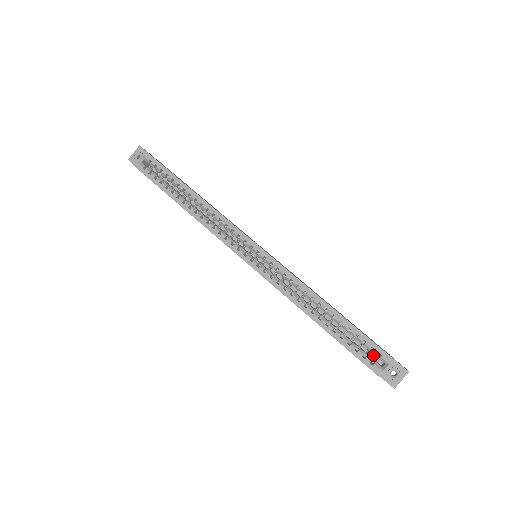
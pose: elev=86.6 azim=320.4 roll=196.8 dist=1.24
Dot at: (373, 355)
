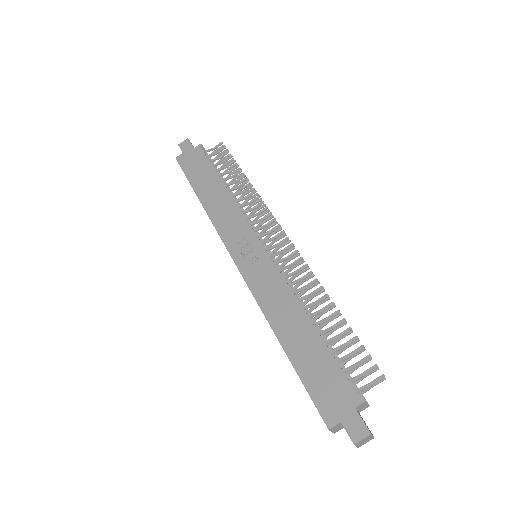
Dot at: occluded
